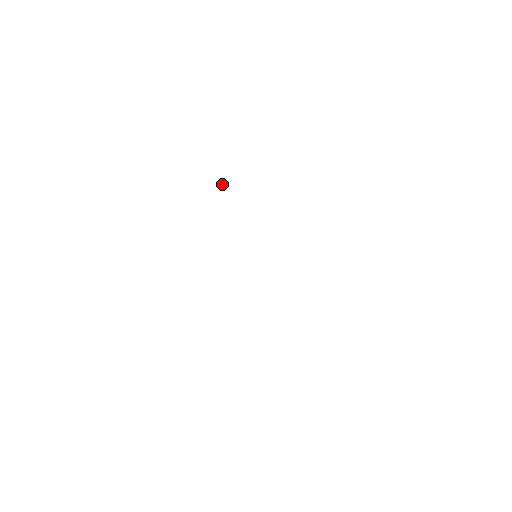
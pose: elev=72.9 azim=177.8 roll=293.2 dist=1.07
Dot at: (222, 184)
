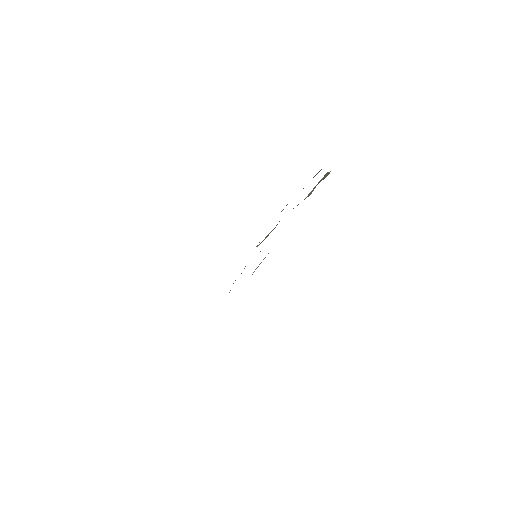
Dot at: occluded
